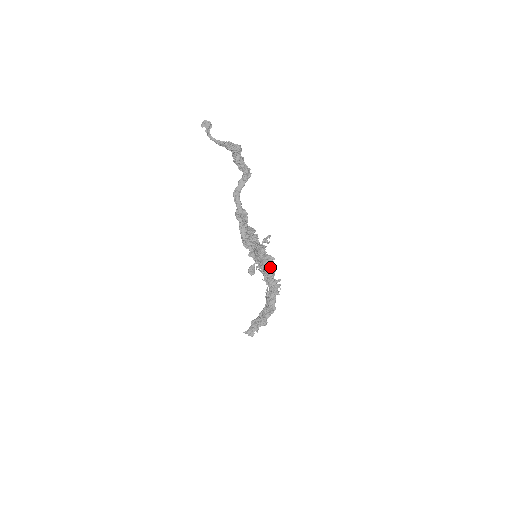
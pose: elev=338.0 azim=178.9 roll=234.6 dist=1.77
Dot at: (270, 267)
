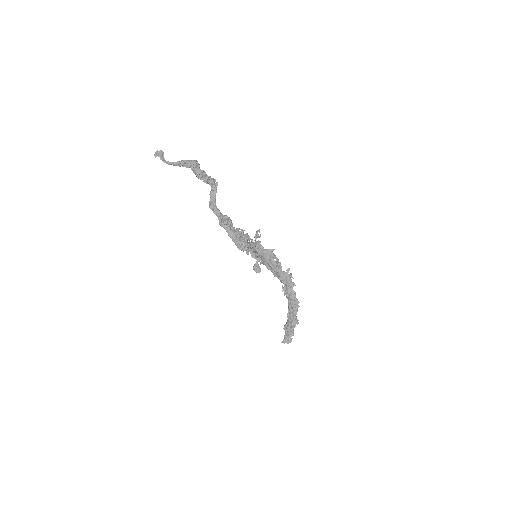
Dot at: (274, 261)
